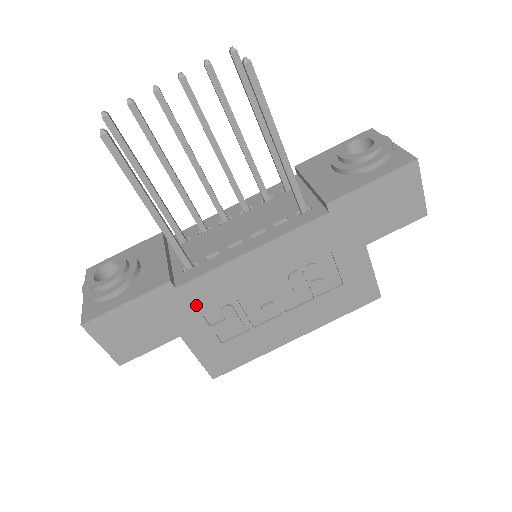
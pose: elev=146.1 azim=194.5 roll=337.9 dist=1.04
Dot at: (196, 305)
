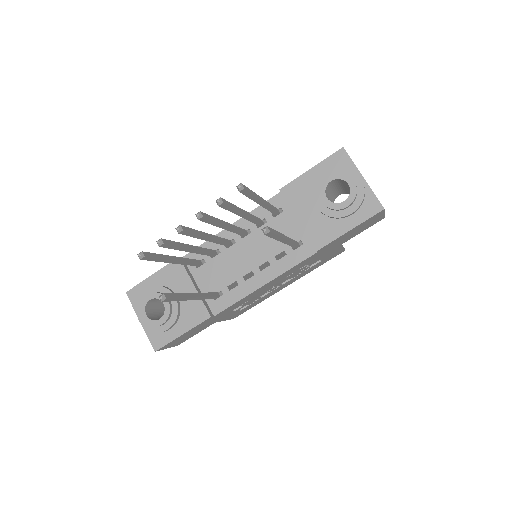
Dot at: (226, 312)
